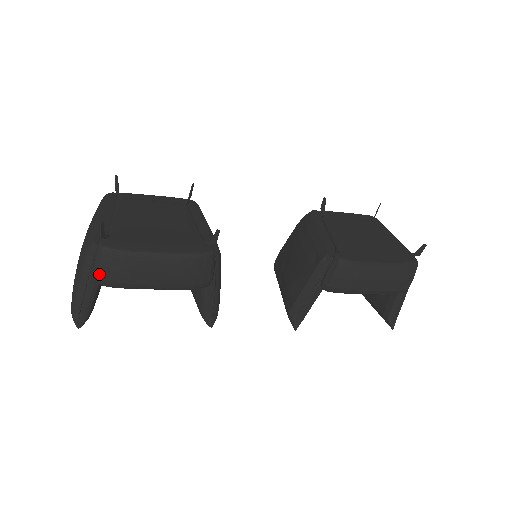
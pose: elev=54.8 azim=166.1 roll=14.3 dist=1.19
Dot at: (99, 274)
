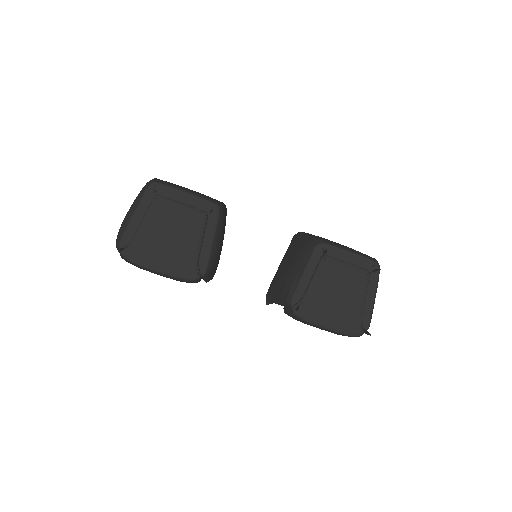
Dot at: (122, 258)
